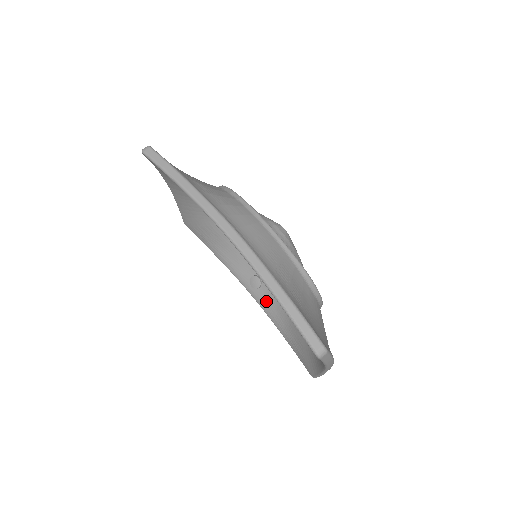
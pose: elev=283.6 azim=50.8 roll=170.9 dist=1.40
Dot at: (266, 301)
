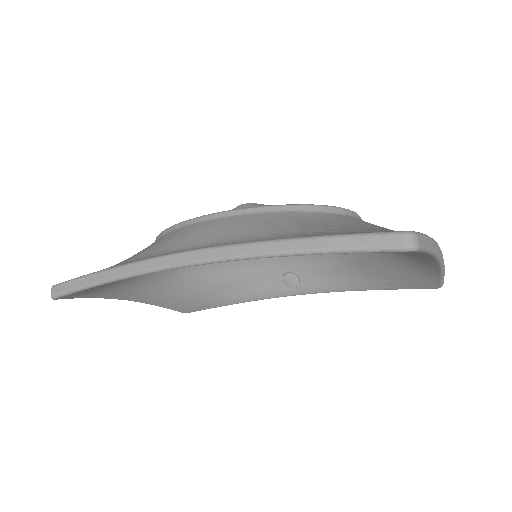
Dot at: (319, 283)
